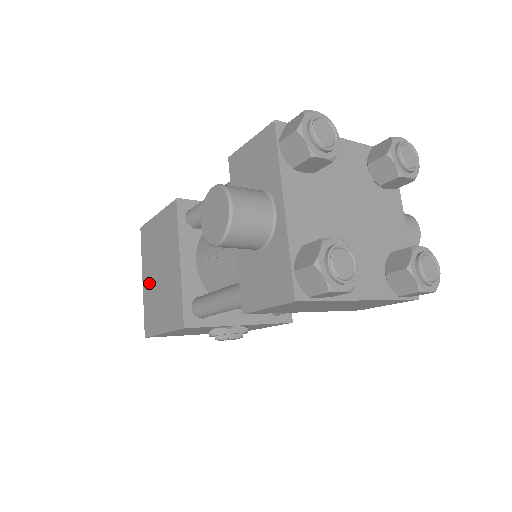
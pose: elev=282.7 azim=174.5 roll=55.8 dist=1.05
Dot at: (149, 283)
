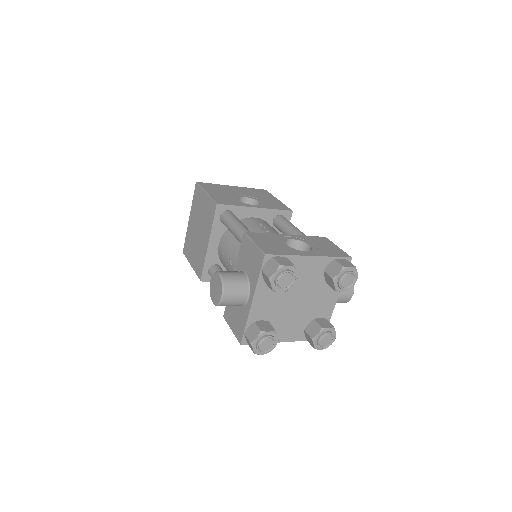
Dot at: (192, 227)
